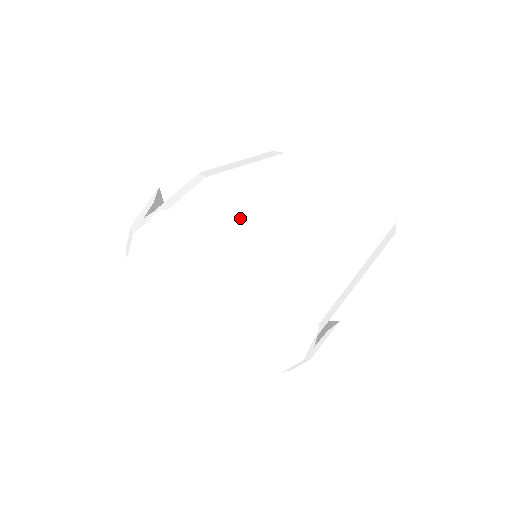
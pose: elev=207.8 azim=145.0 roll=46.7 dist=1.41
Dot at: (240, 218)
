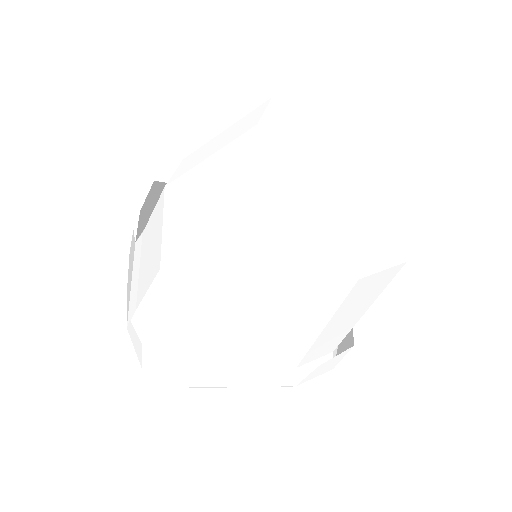
Dot at: (154, 275)
